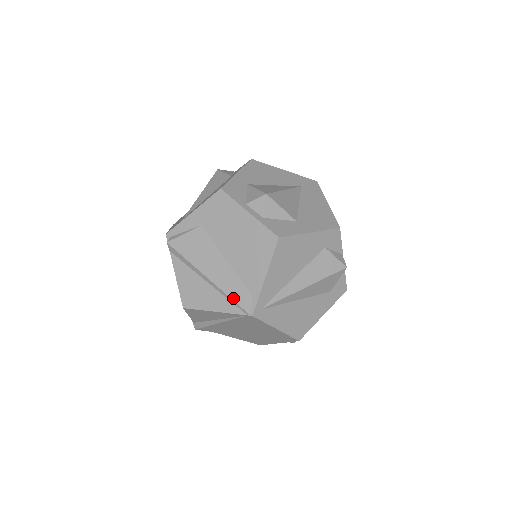
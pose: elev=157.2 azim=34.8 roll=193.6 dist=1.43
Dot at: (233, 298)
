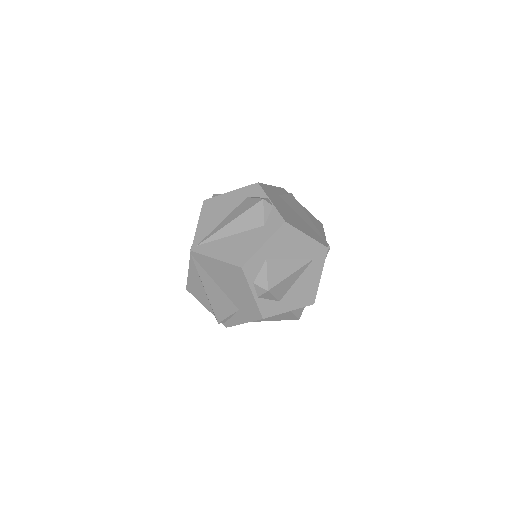
Dot at: occluded
